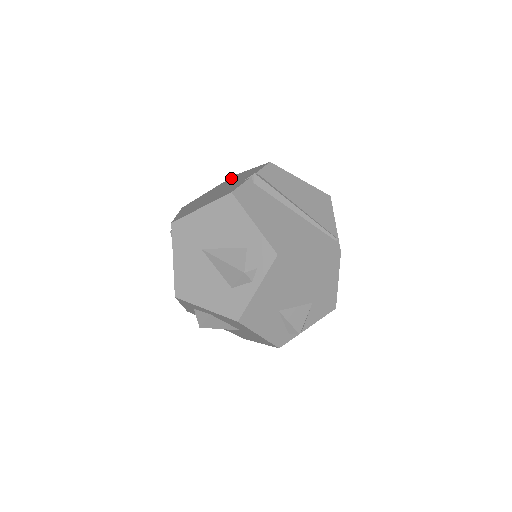
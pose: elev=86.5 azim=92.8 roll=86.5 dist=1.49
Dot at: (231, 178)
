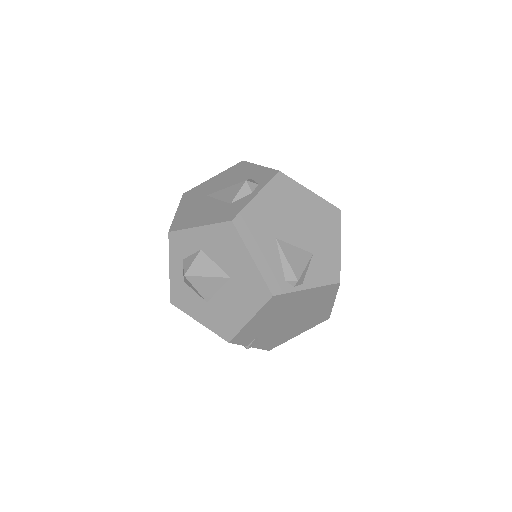
Dot at: occluded
